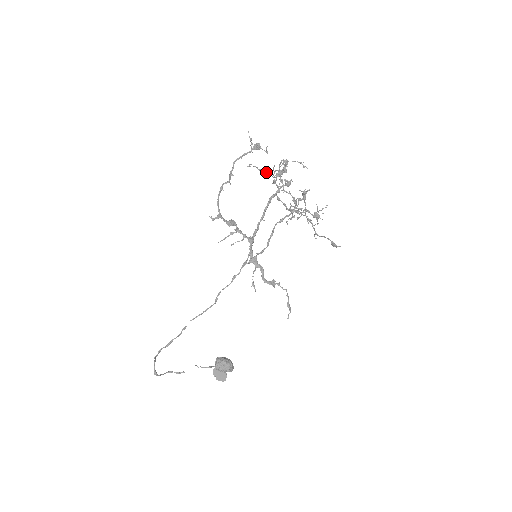
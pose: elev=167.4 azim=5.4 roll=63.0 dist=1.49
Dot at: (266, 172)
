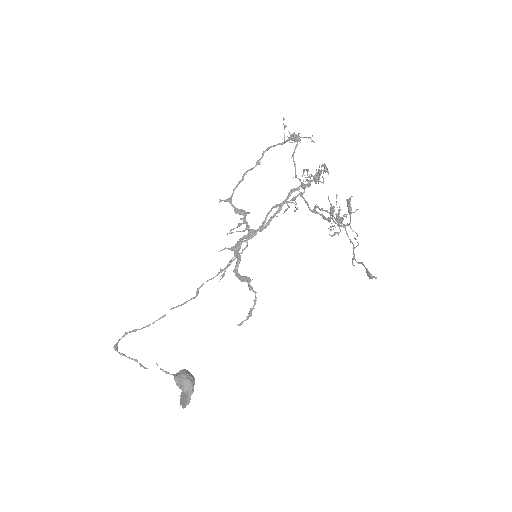
Dot at: (318, 179)
